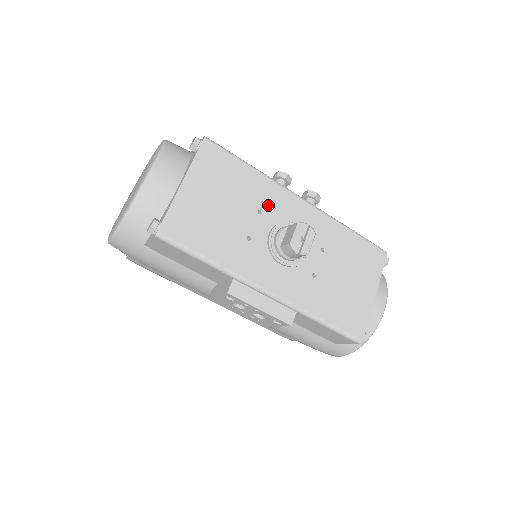
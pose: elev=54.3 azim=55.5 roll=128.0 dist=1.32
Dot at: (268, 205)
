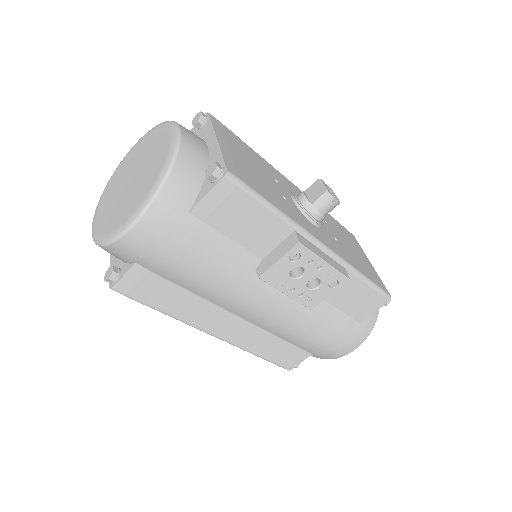
Dot at: (277, 178)
